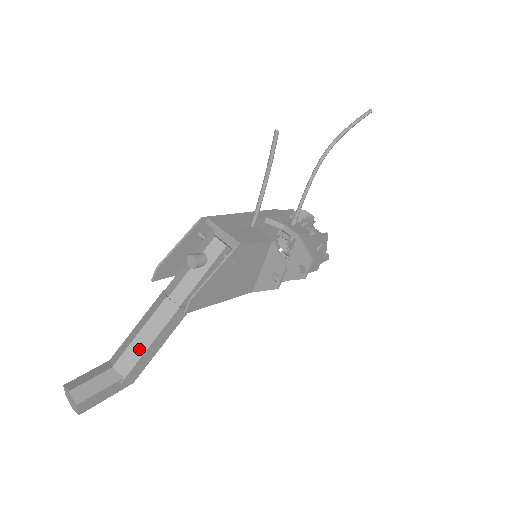
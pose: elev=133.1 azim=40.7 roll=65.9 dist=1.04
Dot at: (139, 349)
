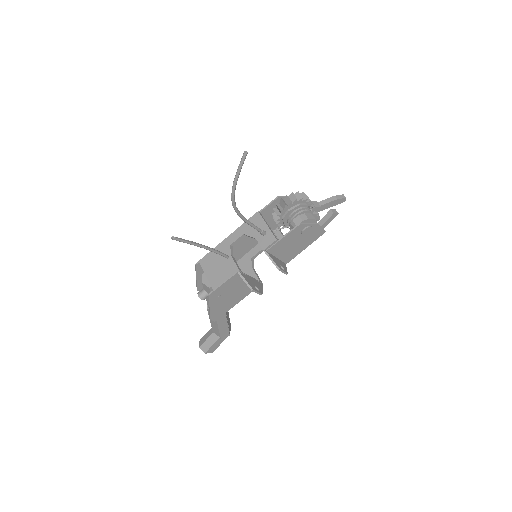
Dot at: (216, 328)
